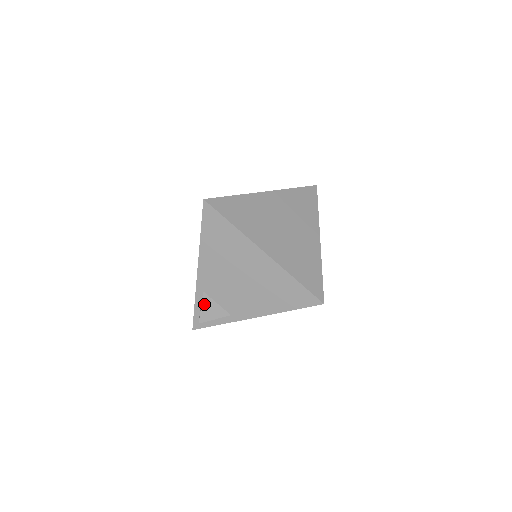
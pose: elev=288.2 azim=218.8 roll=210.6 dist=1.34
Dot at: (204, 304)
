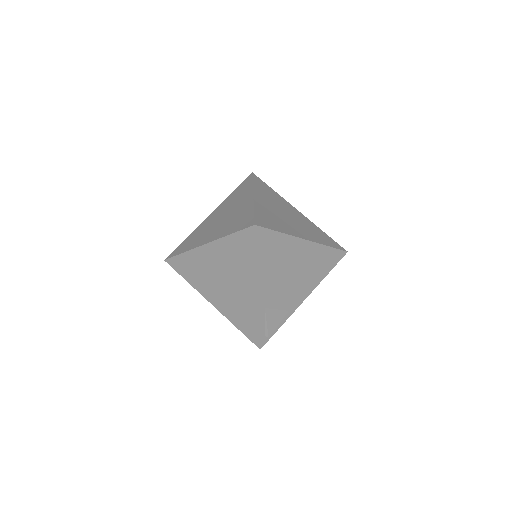
Dot at: (268, 318)
